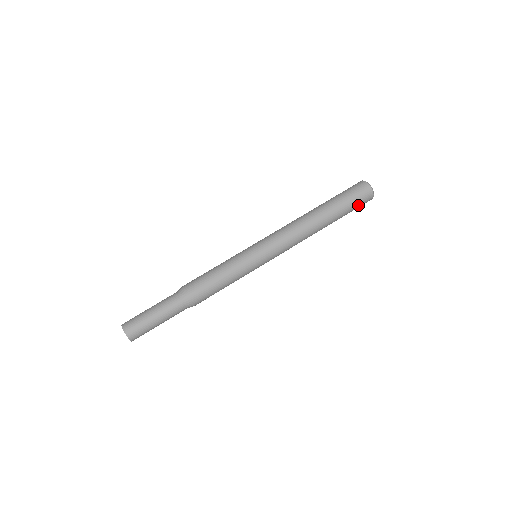
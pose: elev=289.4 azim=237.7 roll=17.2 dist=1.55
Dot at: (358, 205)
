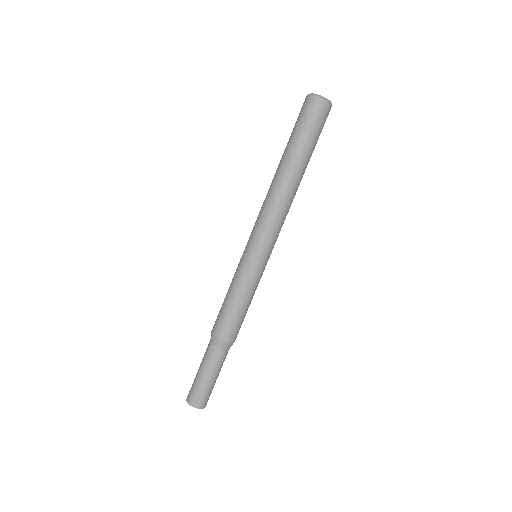
Dot at: (316, 124)
